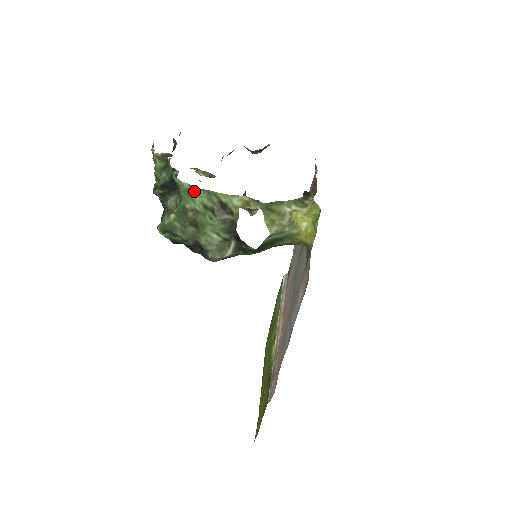
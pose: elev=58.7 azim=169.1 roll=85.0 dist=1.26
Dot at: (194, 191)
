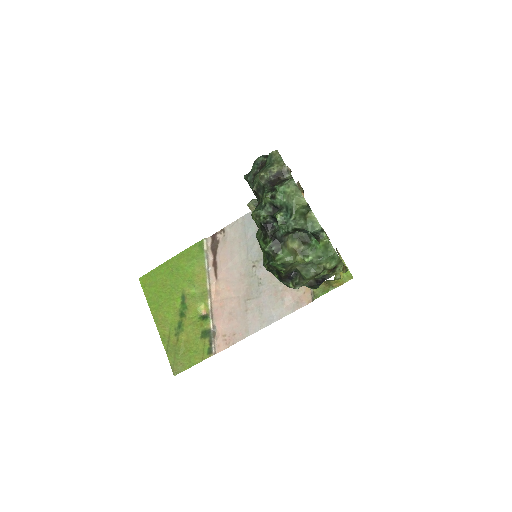
Dot at: (338, 260)
